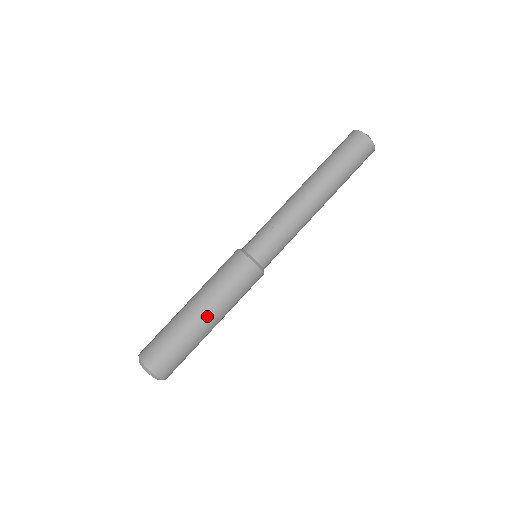
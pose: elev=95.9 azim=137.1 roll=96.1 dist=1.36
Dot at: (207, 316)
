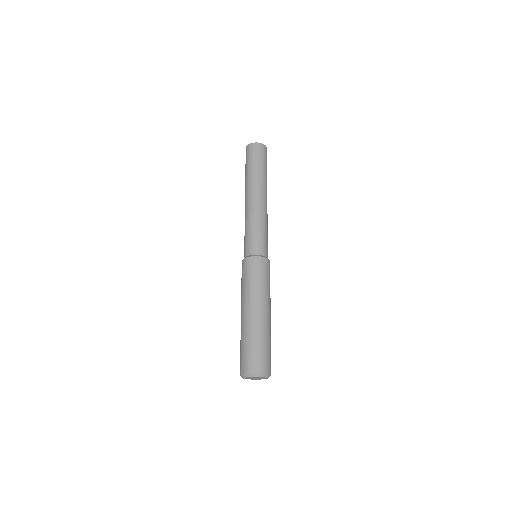
Dot at: (246, 310)
